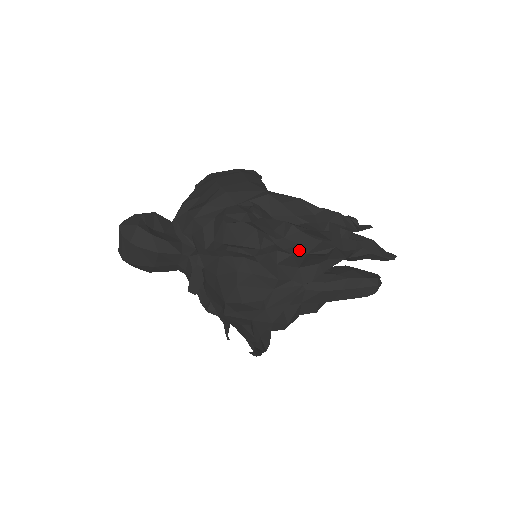
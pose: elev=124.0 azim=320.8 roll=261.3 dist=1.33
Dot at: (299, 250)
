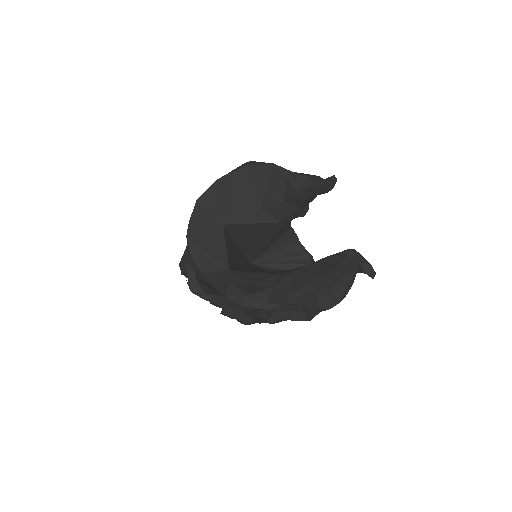
Dot at: occluded
